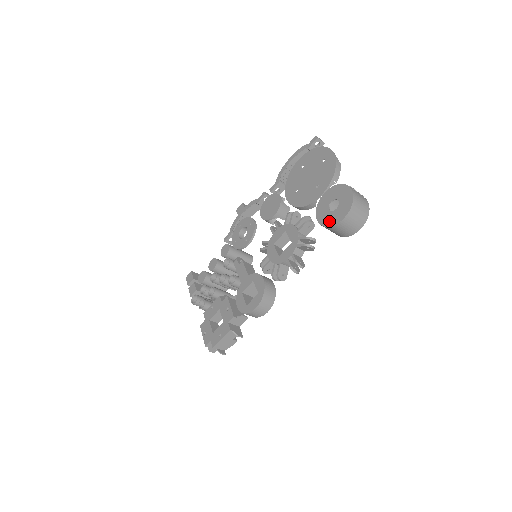
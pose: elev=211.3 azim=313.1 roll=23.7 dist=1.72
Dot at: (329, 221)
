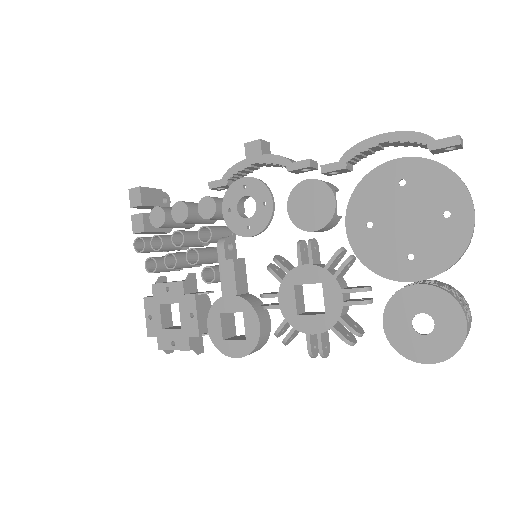
Dot at: (402, 344)
